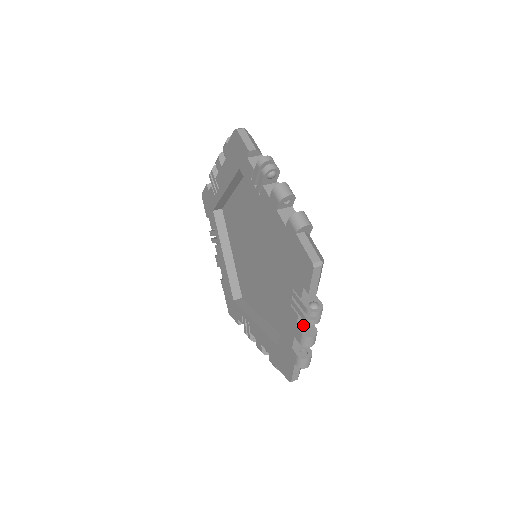
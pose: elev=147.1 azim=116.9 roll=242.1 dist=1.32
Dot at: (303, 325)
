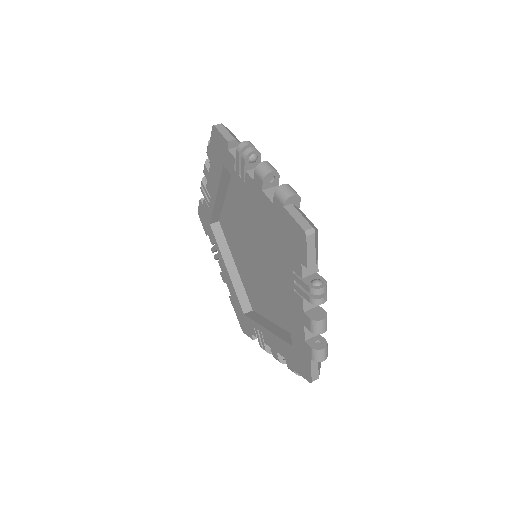
Dot at: (311, 310)
